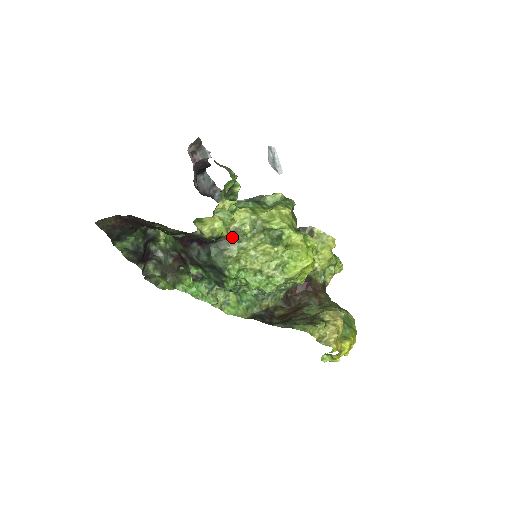
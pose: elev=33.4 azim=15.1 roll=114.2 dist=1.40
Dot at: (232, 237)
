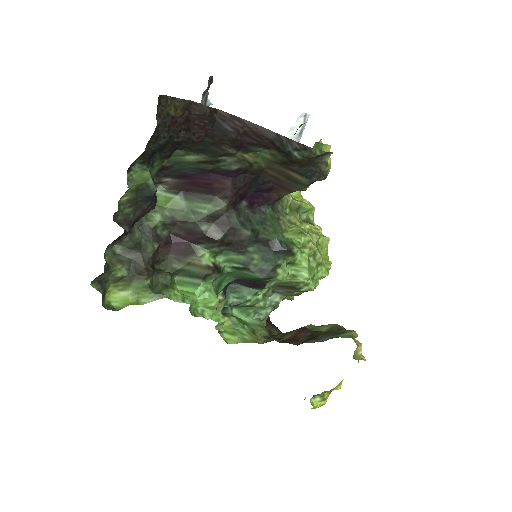
Dot at: (279, 206)
